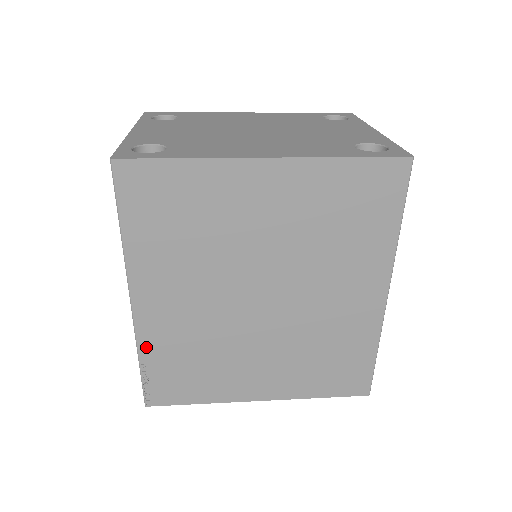
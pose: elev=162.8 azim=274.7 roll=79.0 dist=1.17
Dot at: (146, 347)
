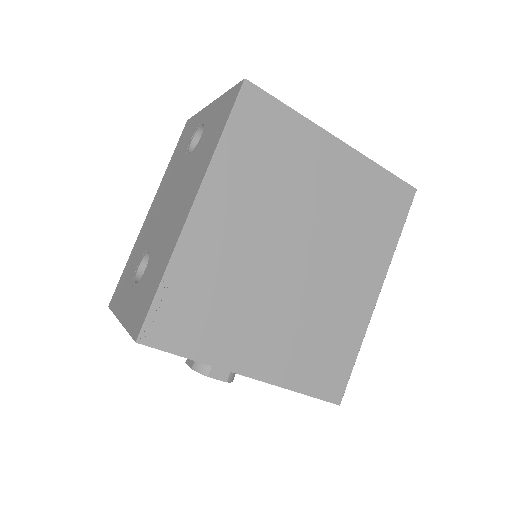
Dot at: (179, 263)
